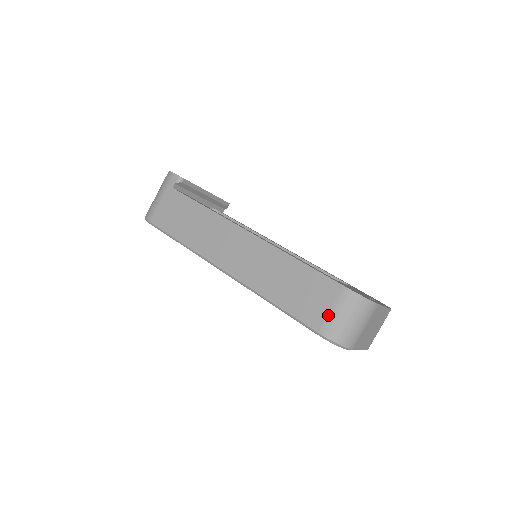
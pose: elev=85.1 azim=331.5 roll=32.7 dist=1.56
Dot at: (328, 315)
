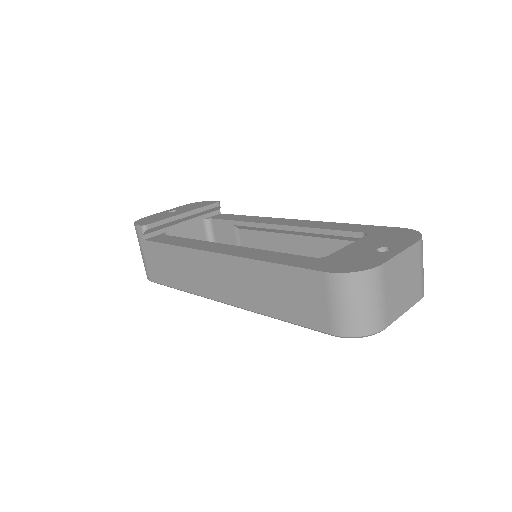
Dot at: (330, 312)
